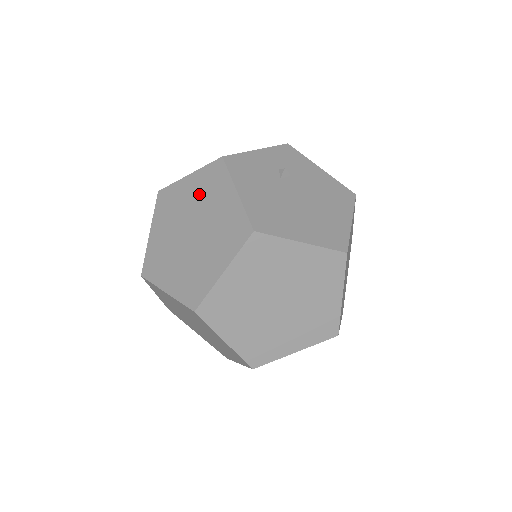
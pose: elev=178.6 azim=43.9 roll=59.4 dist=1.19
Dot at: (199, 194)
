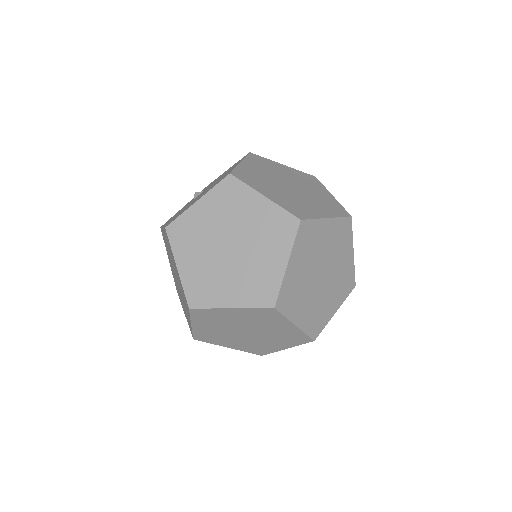
Dot at: (169, 258)
